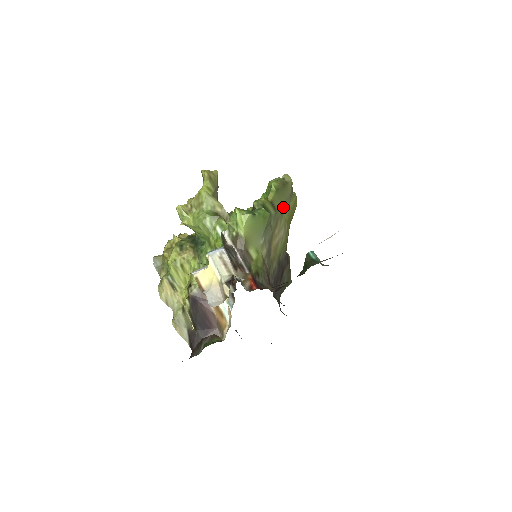
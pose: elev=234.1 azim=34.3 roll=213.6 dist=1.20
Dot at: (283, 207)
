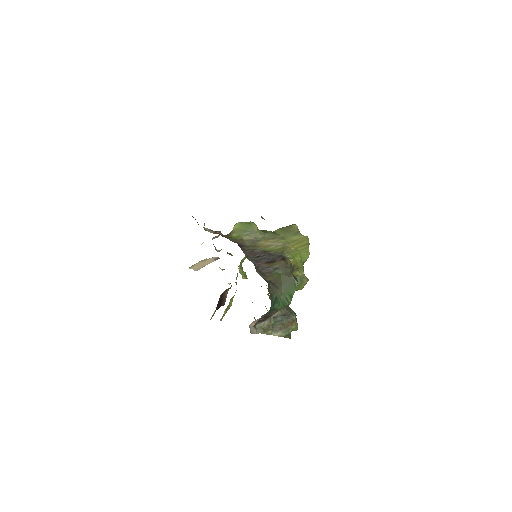
Dot at: (286, 236)
